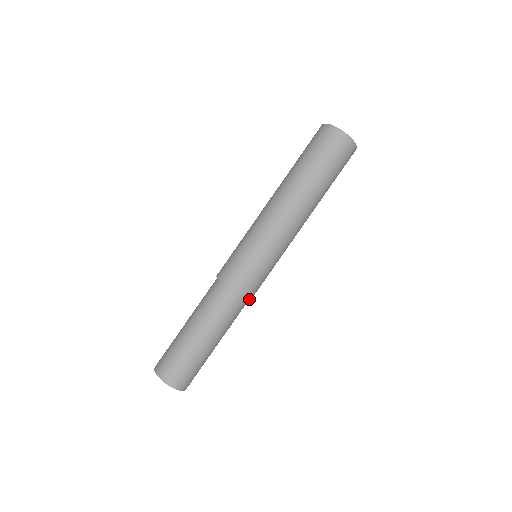
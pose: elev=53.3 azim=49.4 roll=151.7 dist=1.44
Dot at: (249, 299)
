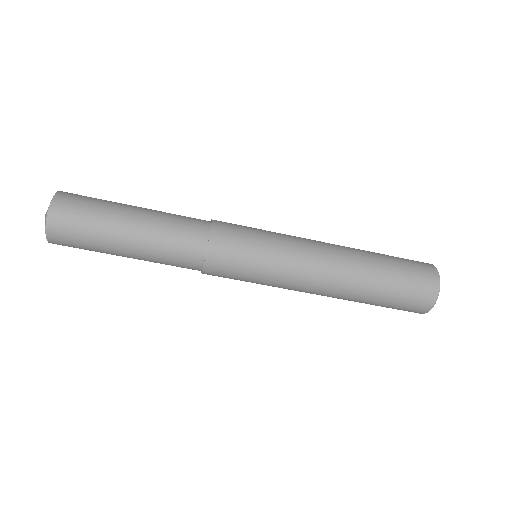
Dot at: occluded
